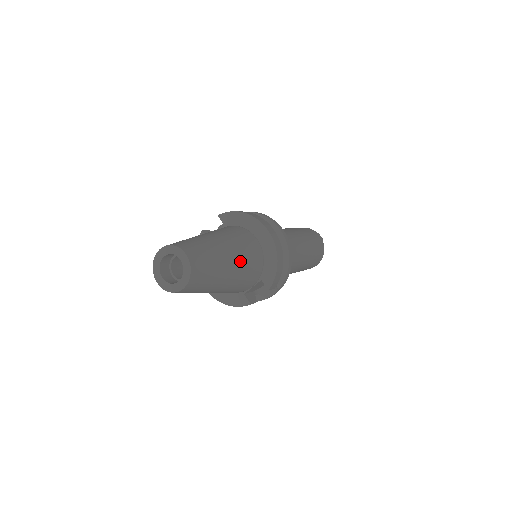
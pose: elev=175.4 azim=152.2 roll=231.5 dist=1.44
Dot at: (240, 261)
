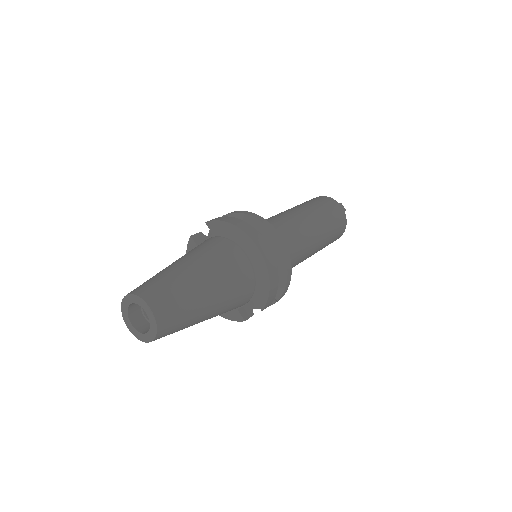
Dot at: (223, 292)
